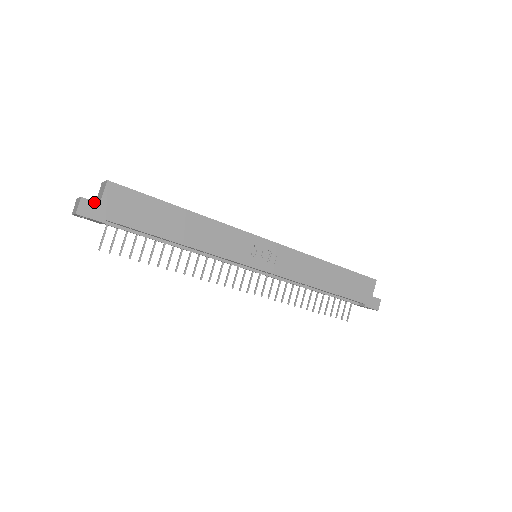
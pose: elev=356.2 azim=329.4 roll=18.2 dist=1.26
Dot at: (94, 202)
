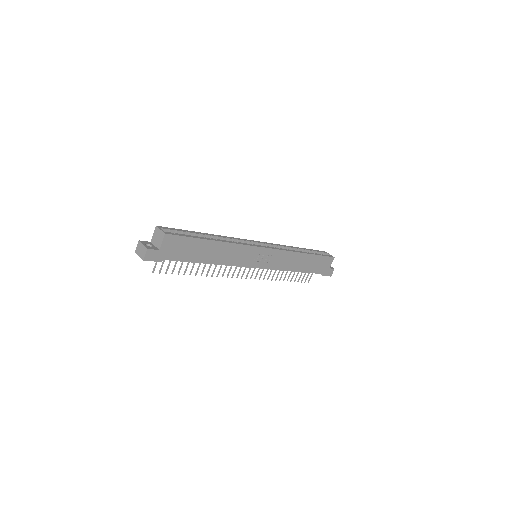
Dot at: (155, 250)
